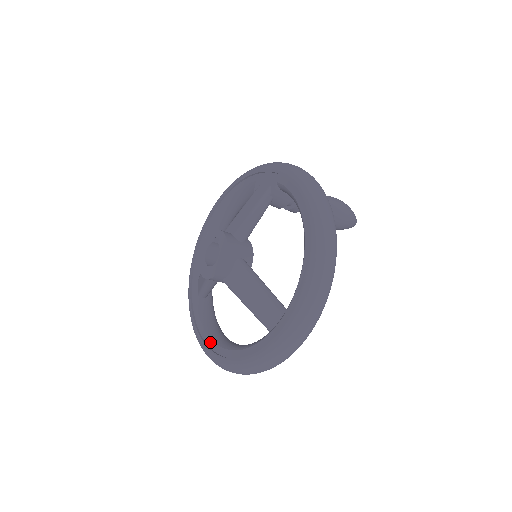
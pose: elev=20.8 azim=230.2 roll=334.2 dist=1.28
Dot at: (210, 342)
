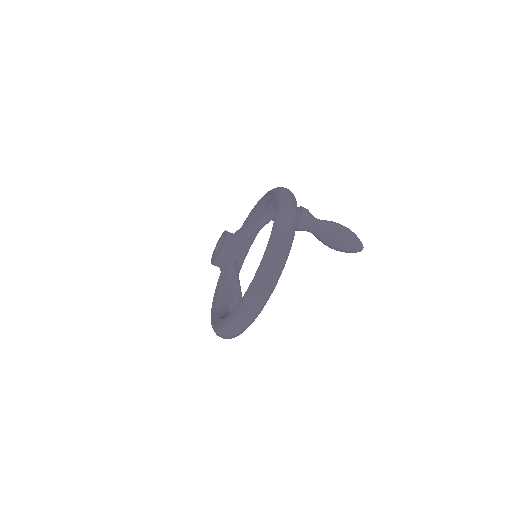
Dot at: (215, 305)
